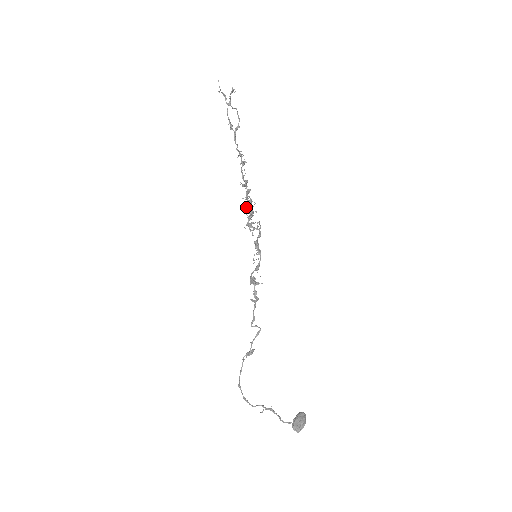
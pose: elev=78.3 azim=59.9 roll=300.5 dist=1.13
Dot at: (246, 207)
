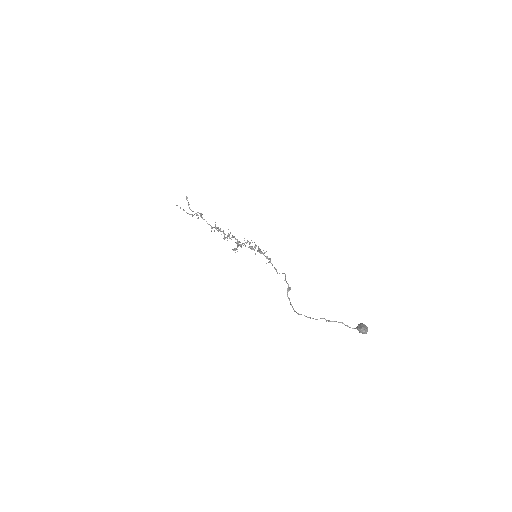
Dot at: (234, 250)
